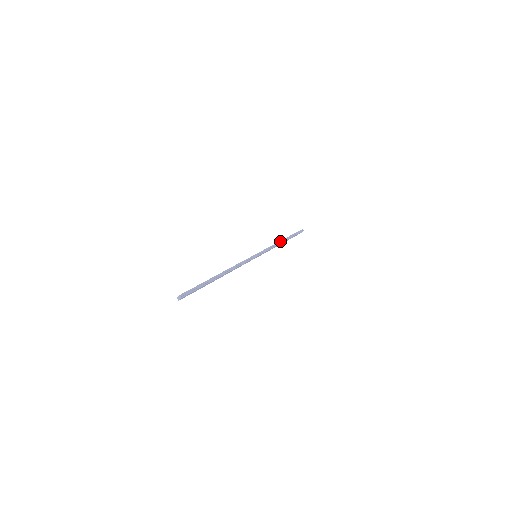
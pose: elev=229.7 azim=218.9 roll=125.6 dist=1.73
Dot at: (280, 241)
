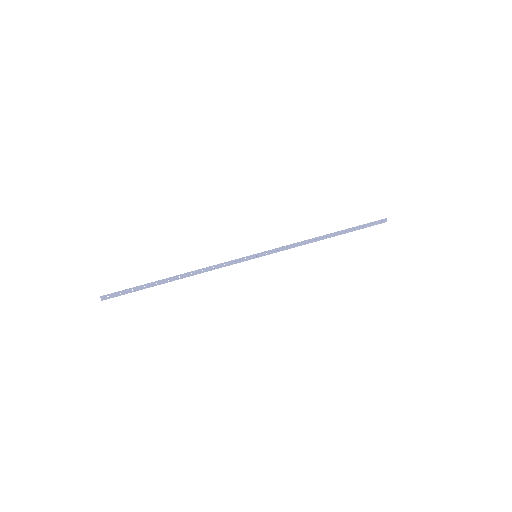
Dot at: (317, 237)
